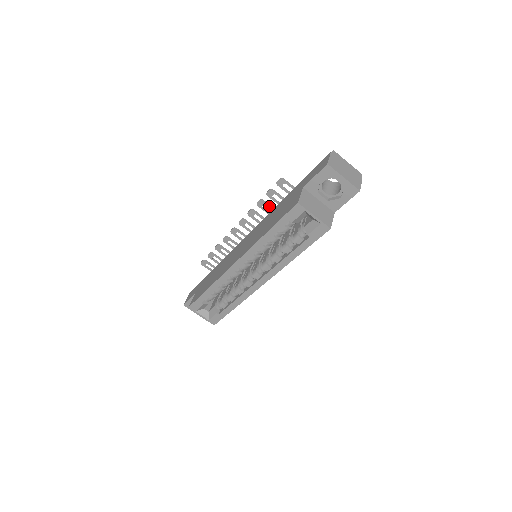
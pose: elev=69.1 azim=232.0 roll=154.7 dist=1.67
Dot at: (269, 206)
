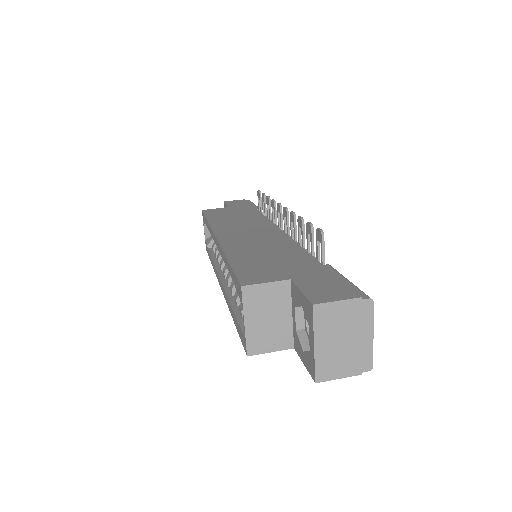
Dot at: (302, 236)
